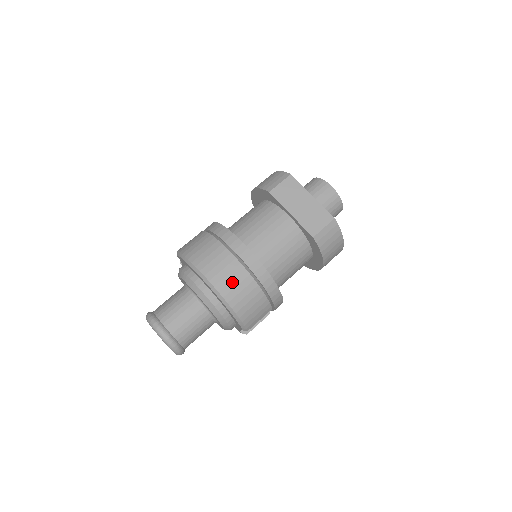
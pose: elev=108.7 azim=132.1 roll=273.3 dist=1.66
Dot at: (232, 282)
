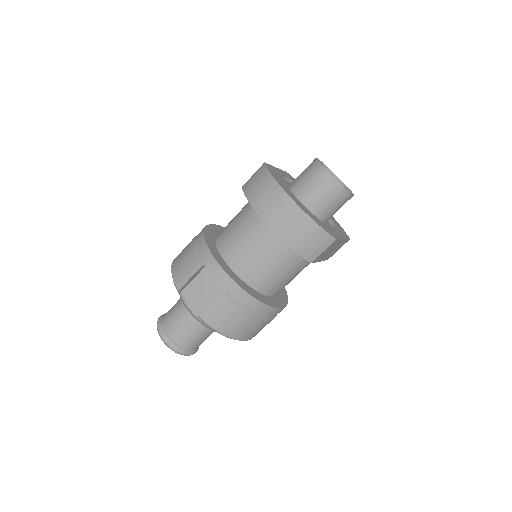
Dot at: occluded
